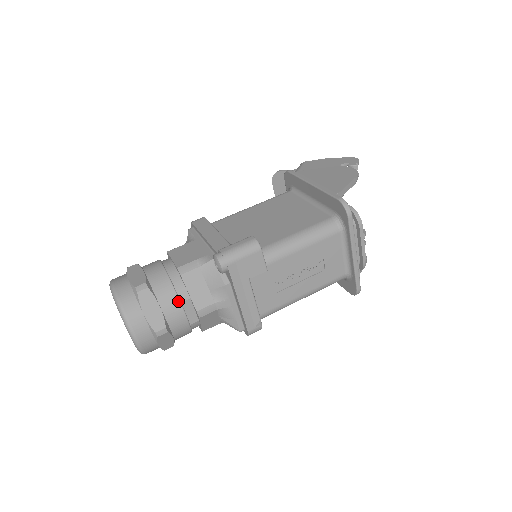
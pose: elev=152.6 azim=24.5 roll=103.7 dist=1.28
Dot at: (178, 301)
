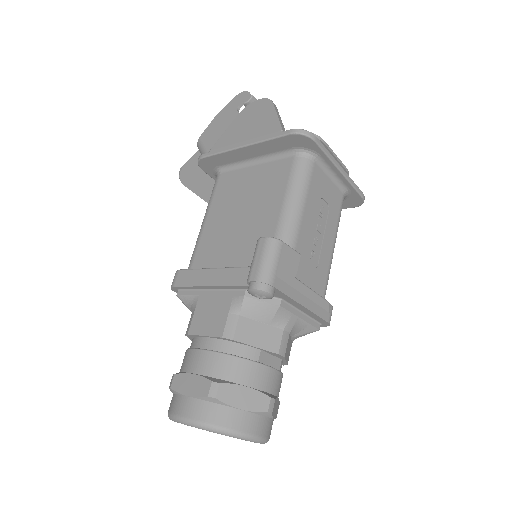
Dot at: (255, 364)
